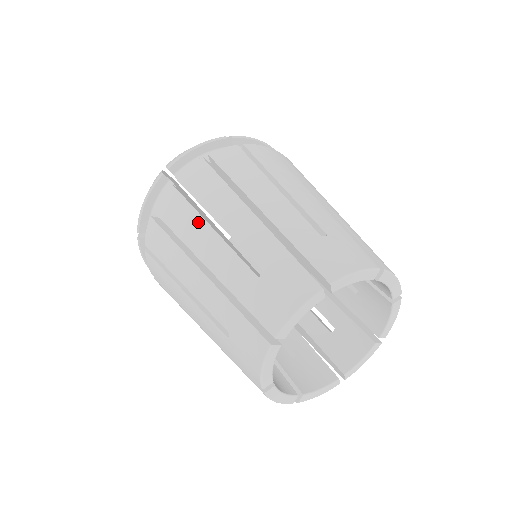
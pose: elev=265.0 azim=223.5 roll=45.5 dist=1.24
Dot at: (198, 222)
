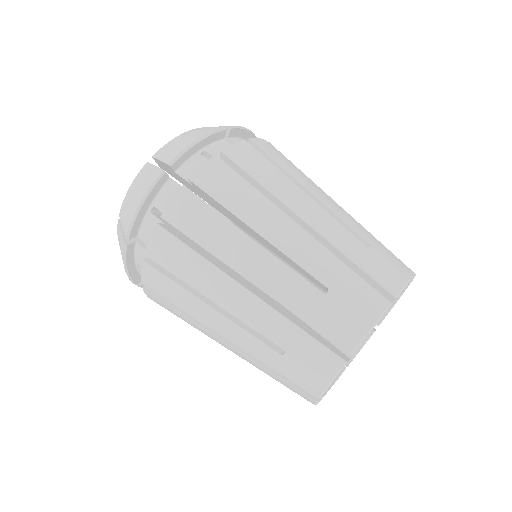
Dot at: (234, 234)
